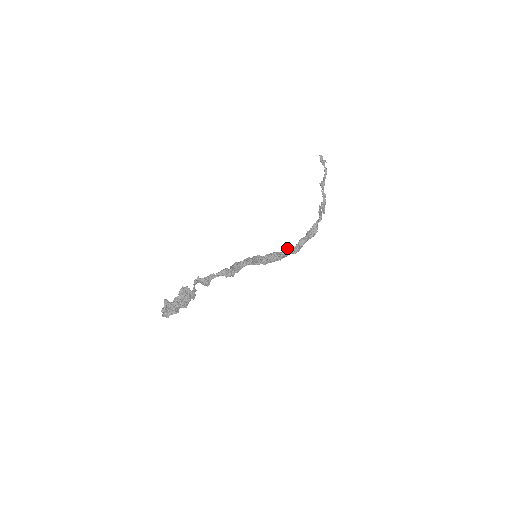
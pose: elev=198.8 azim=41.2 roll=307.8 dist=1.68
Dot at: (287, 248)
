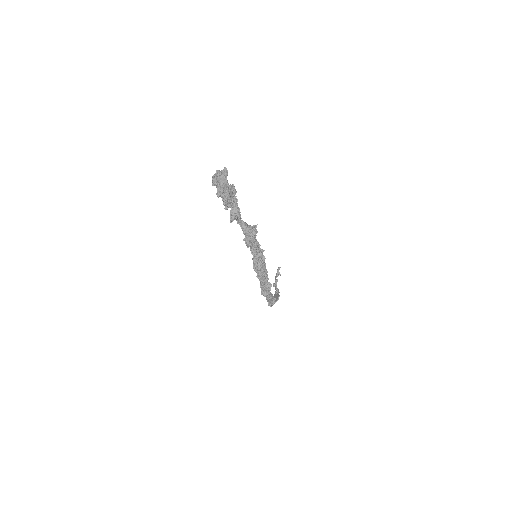
Dot at: occluded
